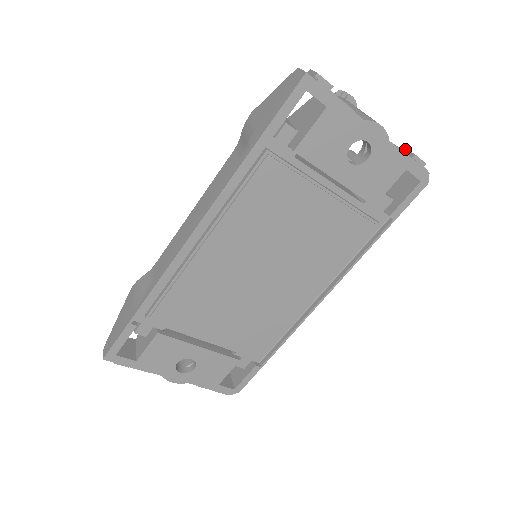
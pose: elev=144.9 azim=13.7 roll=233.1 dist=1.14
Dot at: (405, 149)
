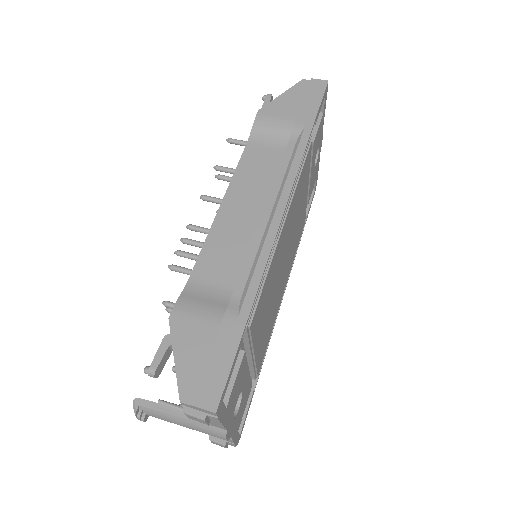
Dot at: occluded
